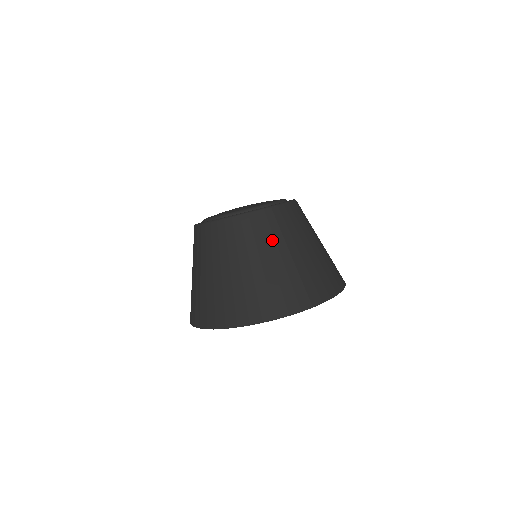
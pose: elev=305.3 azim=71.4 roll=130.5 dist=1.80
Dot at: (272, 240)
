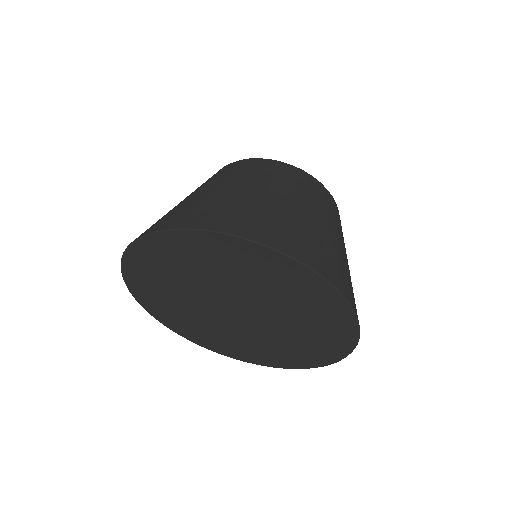
Dot at: (240, 176)
